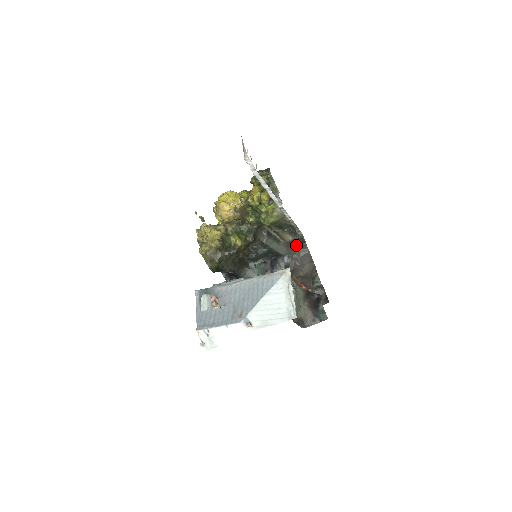
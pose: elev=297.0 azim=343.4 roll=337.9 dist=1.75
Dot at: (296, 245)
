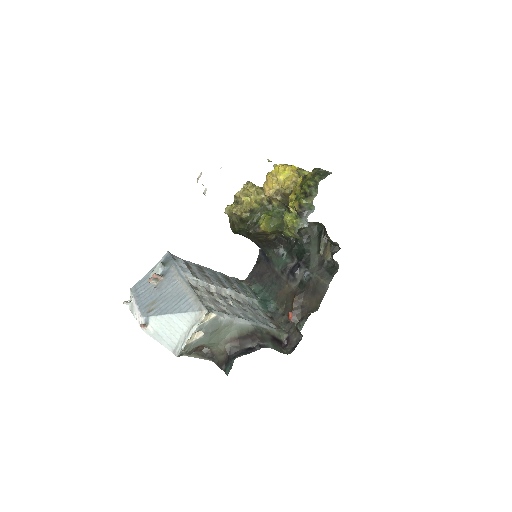
Dot at: (325, 270)
